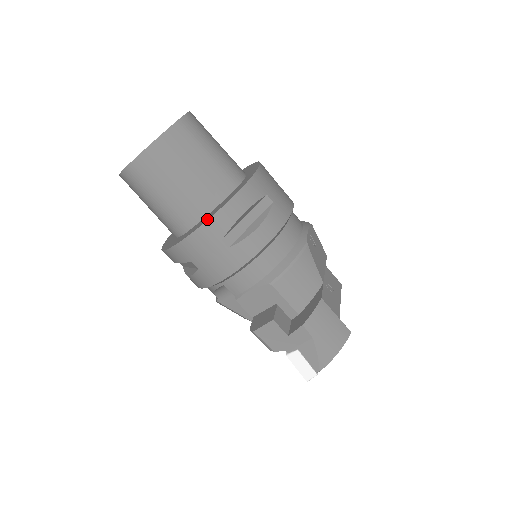
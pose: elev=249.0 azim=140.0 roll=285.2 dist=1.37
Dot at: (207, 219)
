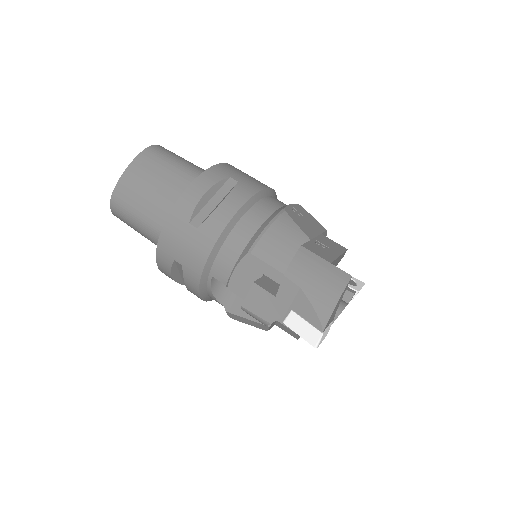
Dot at: (173, 209)
